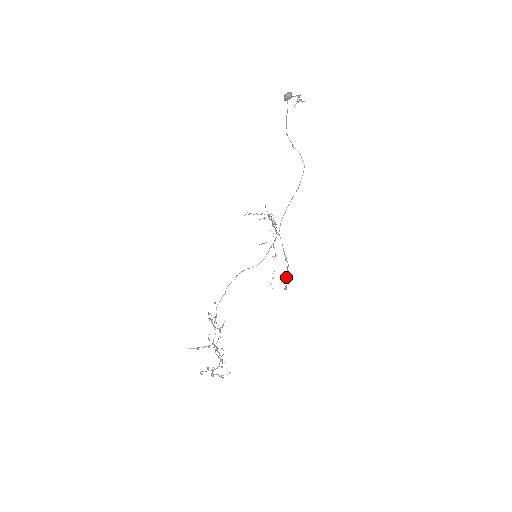
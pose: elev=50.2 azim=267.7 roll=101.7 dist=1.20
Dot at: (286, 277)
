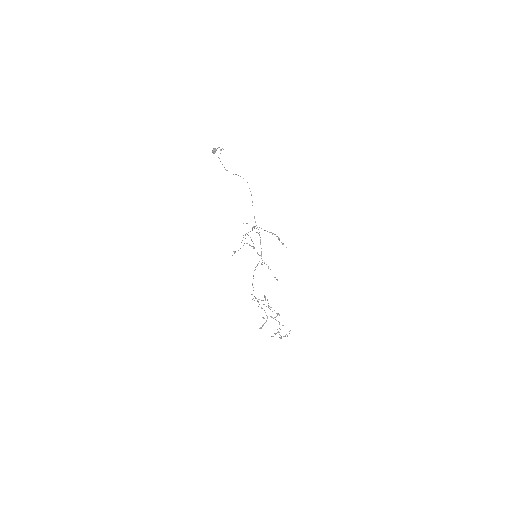
Dot at: (279, 240)
